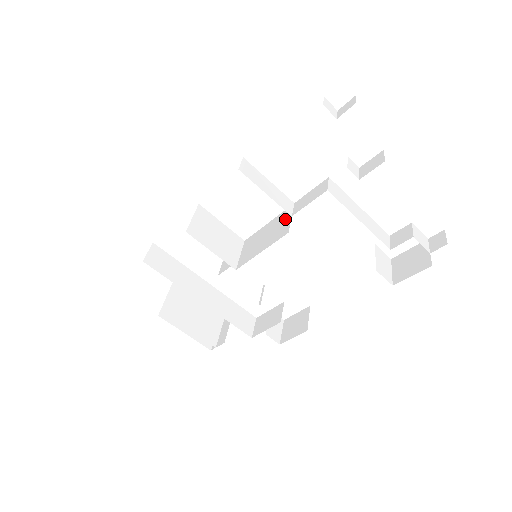
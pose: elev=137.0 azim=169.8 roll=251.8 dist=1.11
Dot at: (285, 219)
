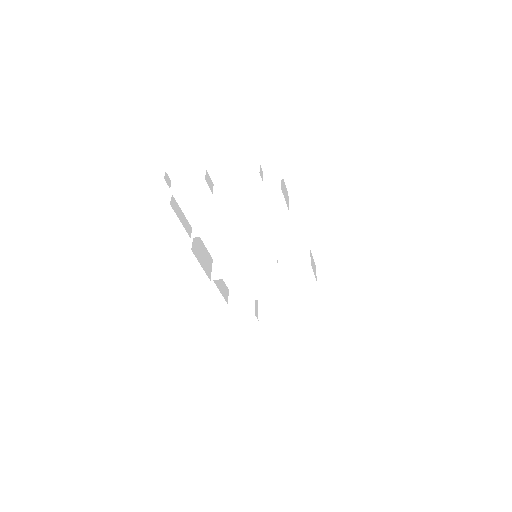
Dot at: occluded
